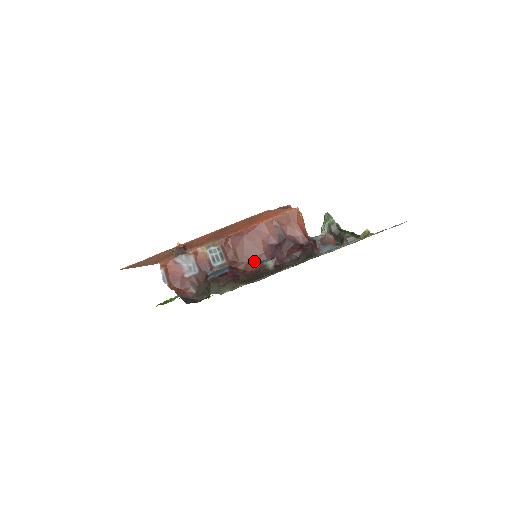
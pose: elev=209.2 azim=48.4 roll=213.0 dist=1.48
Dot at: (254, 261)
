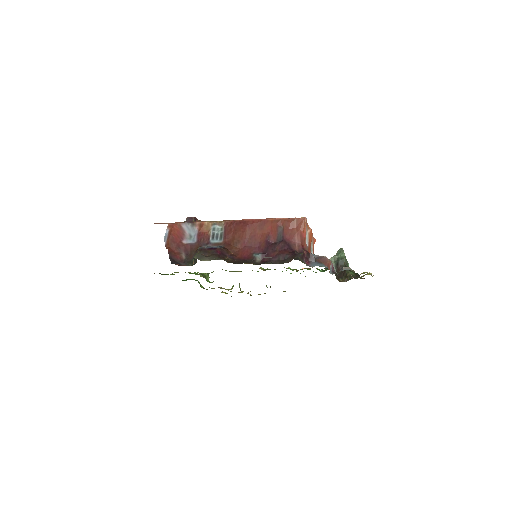
Dot at: (246, 250)
